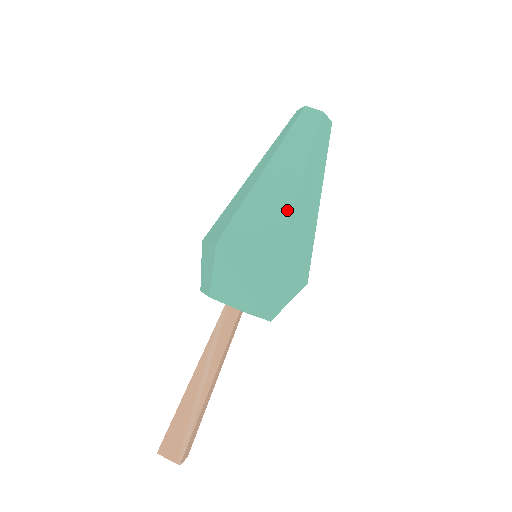
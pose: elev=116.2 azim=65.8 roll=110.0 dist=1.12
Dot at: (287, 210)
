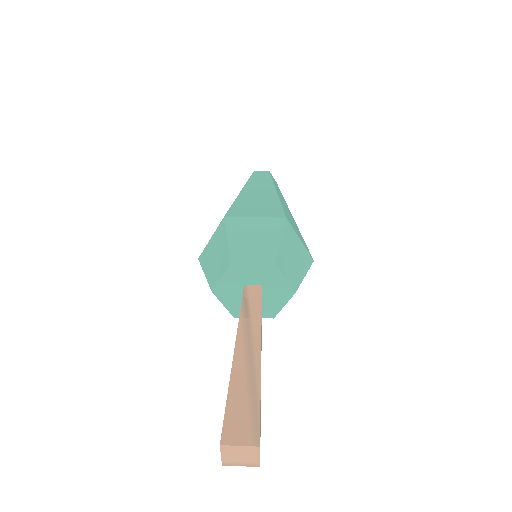
Dot at: (274, 199)
